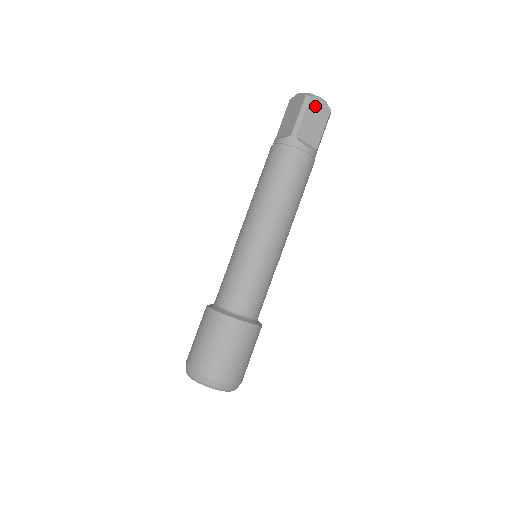
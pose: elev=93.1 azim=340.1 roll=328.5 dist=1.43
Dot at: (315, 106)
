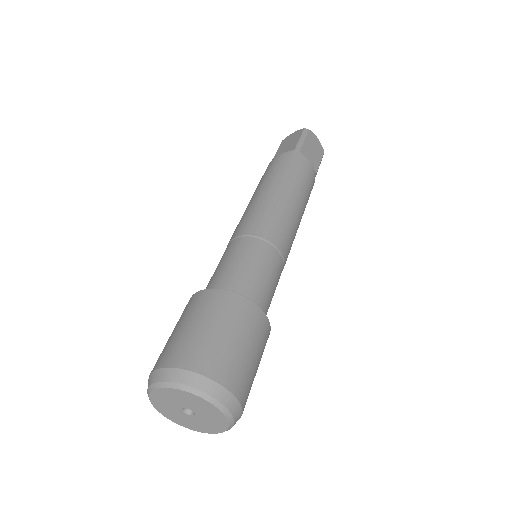
Dot at: (313, 139)
